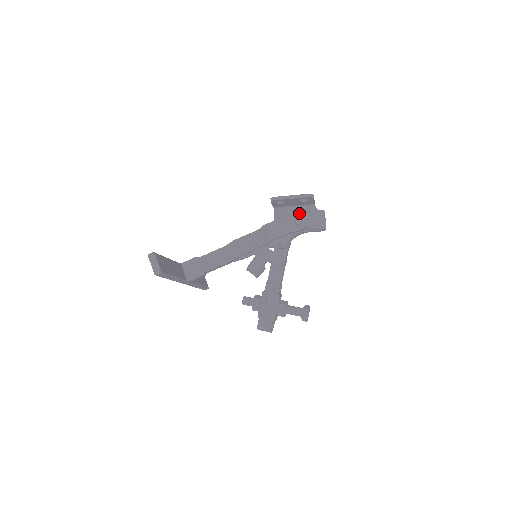
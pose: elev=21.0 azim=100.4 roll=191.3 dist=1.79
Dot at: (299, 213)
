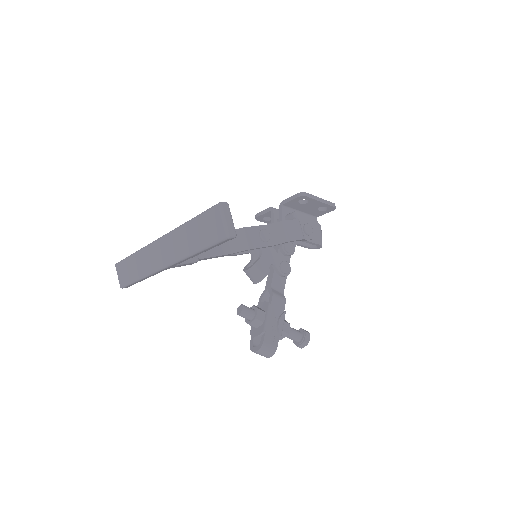
Dot at: (307, 221)
